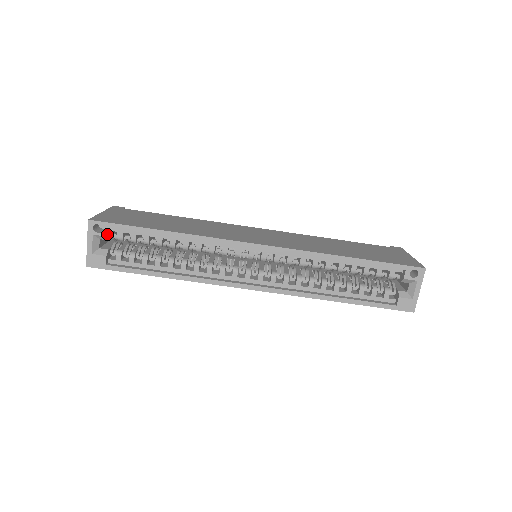
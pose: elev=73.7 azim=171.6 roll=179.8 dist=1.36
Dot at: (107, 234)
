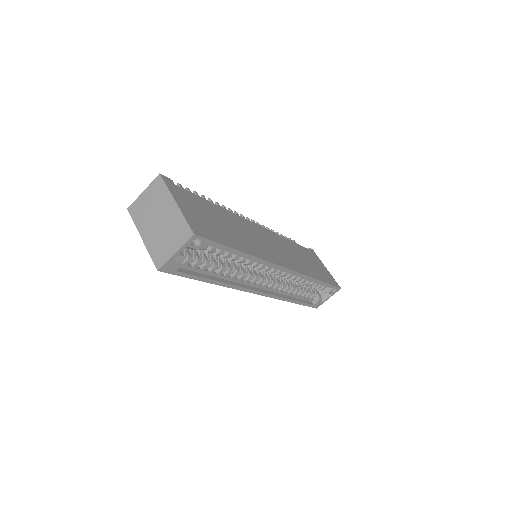
Dot at: (199, 248)
